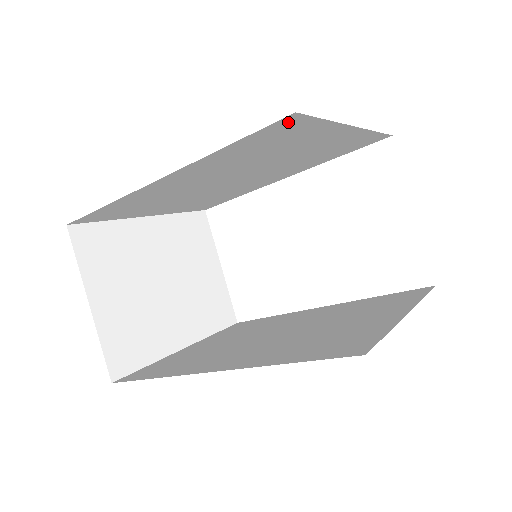
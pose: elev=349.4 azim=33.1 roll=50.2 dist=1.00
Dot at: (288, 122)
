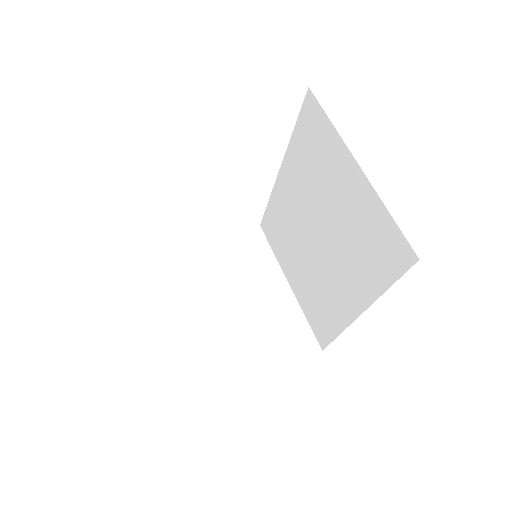
Dot at: occluded
